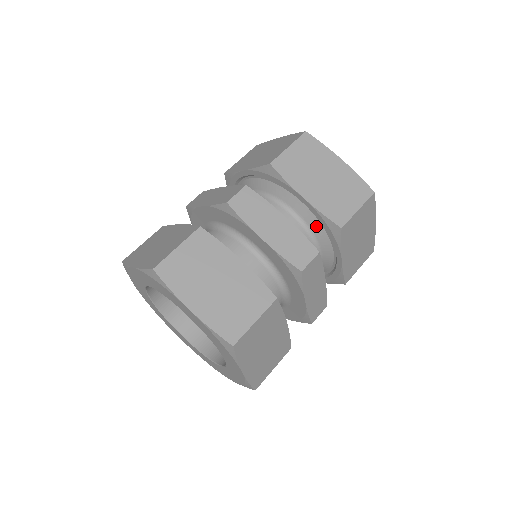
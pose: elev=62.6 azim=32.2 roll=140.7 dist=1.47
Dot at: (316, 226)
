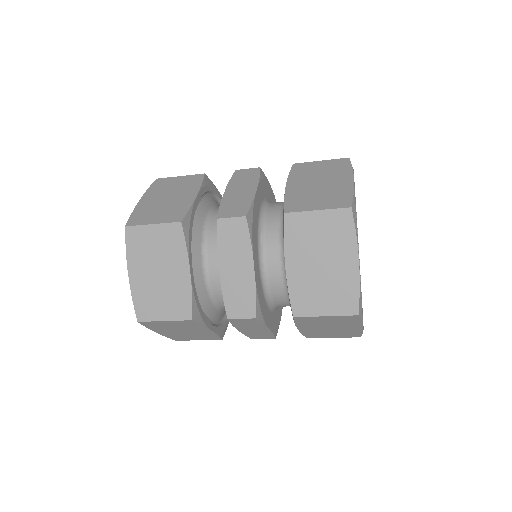
Dot at: occluded
